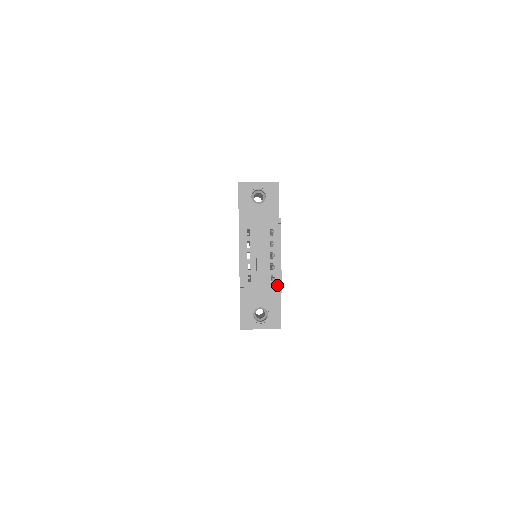
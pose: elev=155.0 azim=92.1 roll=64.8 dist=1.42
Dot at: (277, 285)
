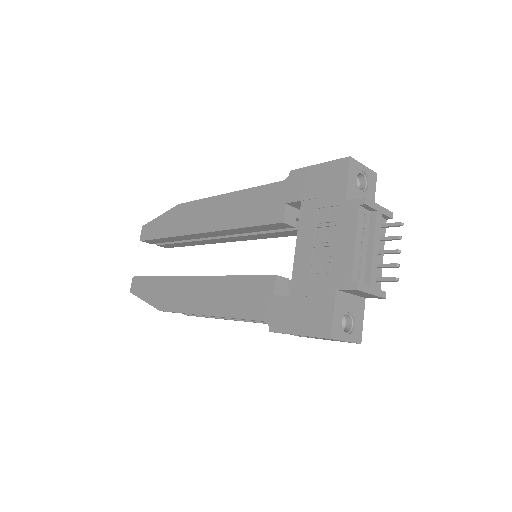
Dot at: occluded
